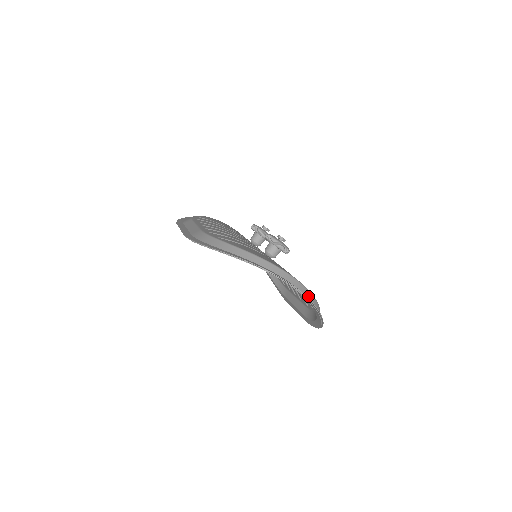
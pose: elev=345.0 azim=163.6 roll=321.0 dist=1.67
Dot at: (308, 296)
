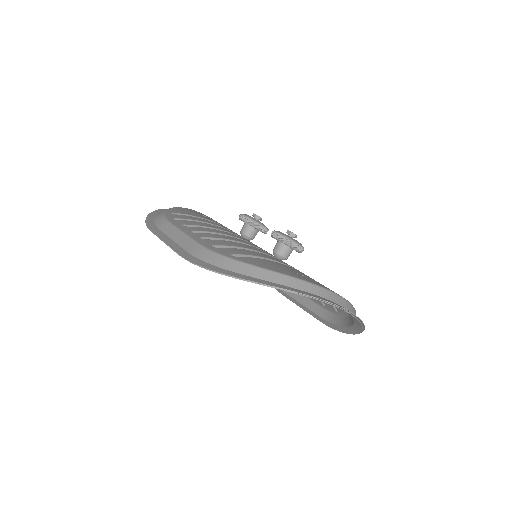
Dot at: (353, 312)
